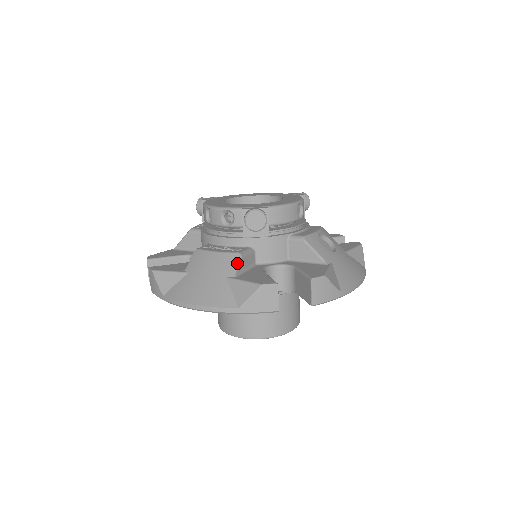
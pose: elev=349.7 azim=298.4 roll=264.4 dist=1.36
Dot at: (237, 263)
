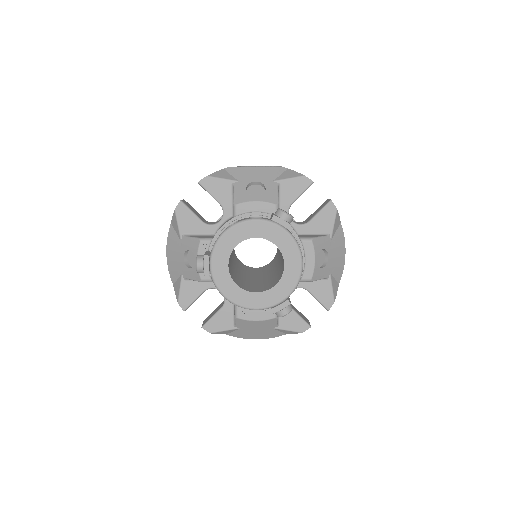
Dot at: (276, 322)
